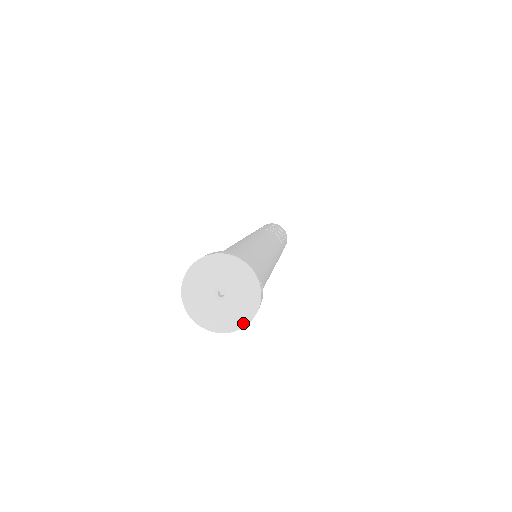
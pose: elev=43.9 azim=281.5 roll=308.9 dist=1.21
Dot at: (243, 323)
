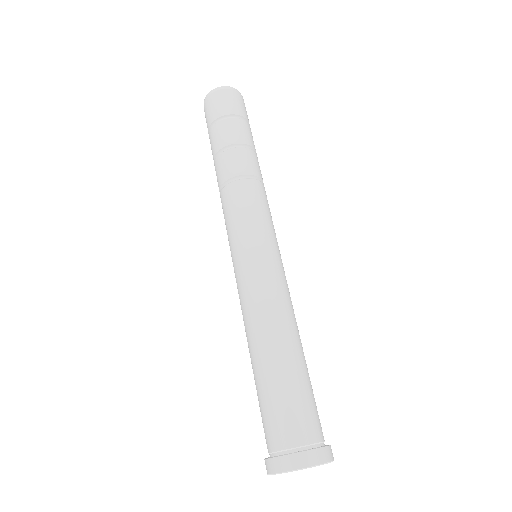
Dot at: occluded
